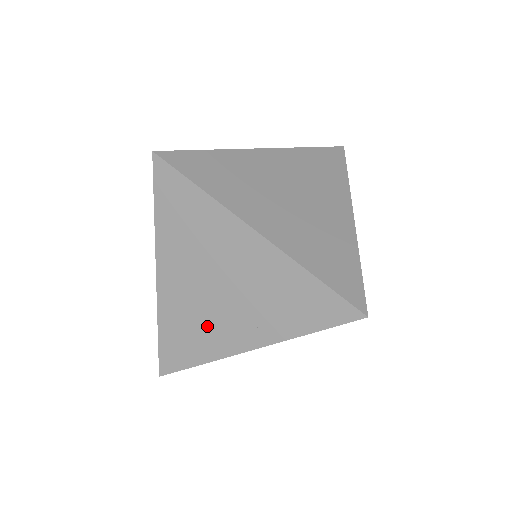
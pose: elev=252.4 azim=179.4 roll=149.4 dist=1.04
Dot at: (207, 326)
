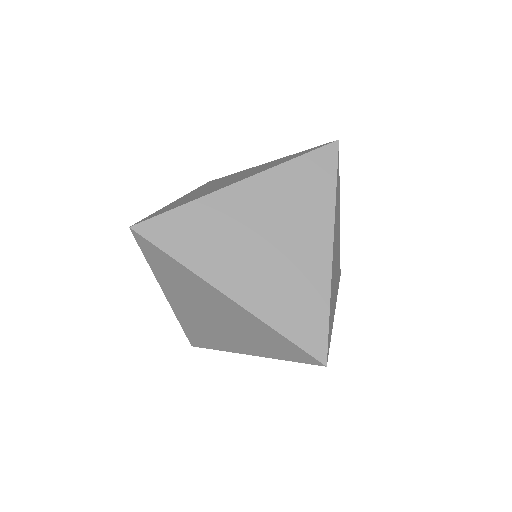
Dot at: (296, 276)
